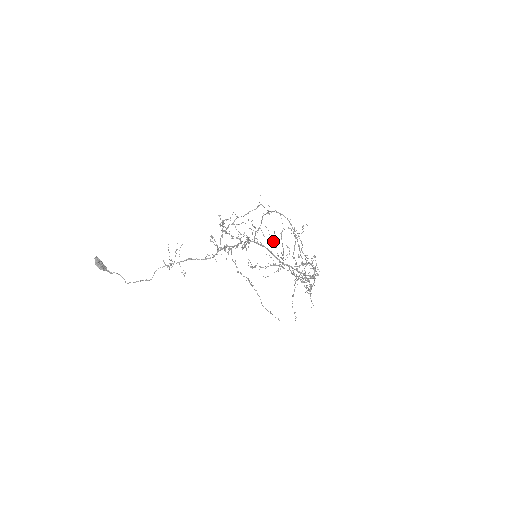
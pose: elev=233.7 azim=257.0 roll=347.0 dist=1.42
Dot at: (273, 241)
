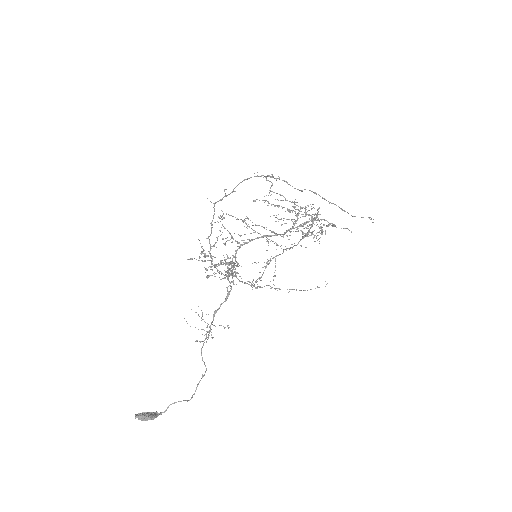
Dot at: (256, 225)
